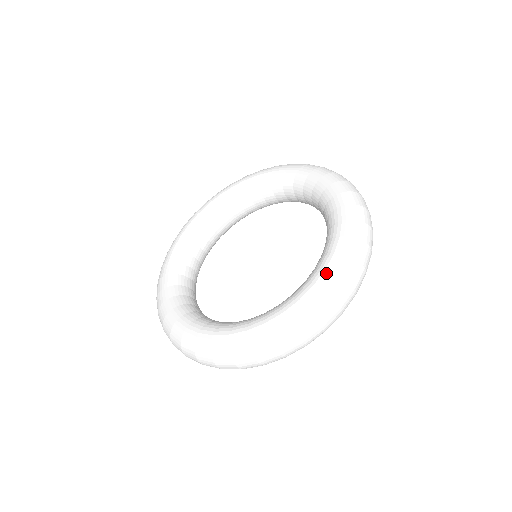
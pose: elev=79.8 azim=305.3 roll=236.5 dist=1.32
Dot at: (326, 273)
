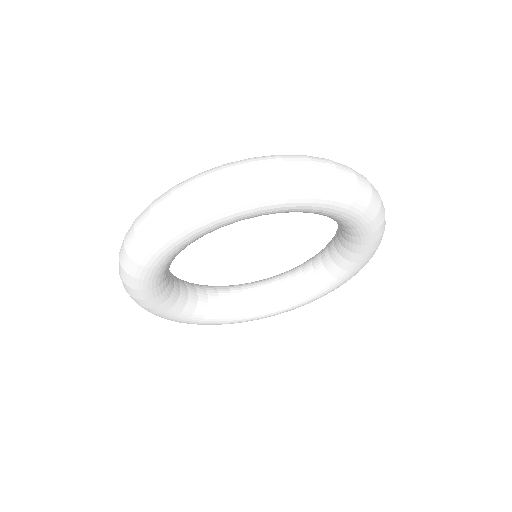
Dot at: occluded
